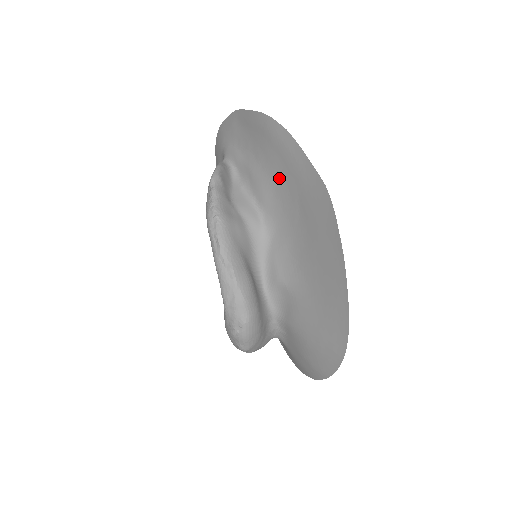
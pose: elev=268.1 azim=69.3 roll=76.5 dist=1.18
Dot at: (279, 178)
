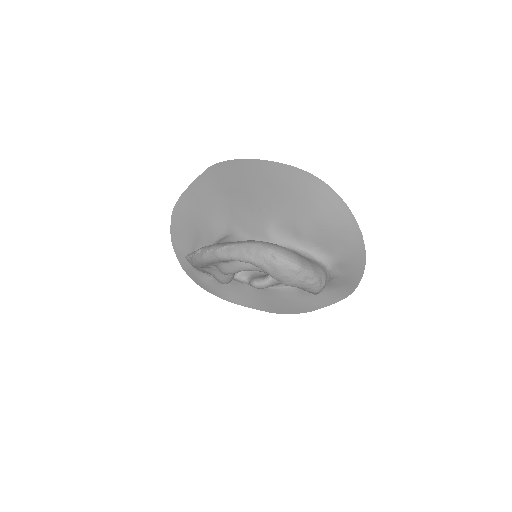
Dot at: (207, 211)
